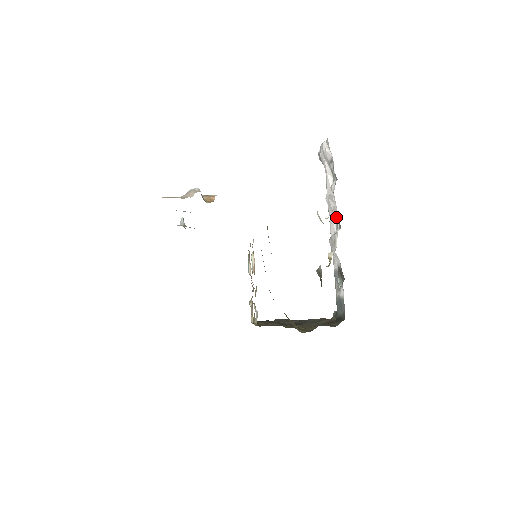
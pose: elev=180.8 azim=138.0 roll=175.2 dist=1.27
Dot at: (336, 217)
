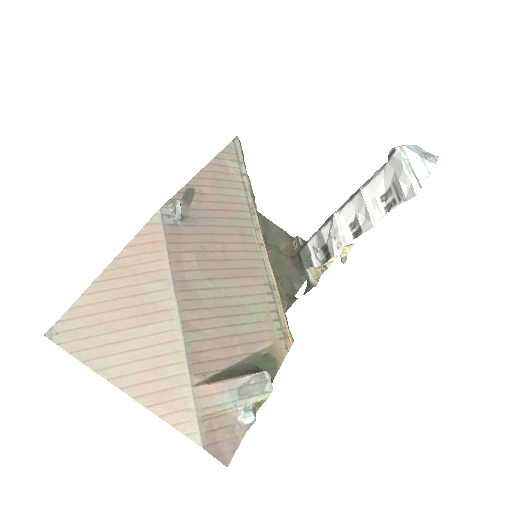
Dot at: (357, 226)
